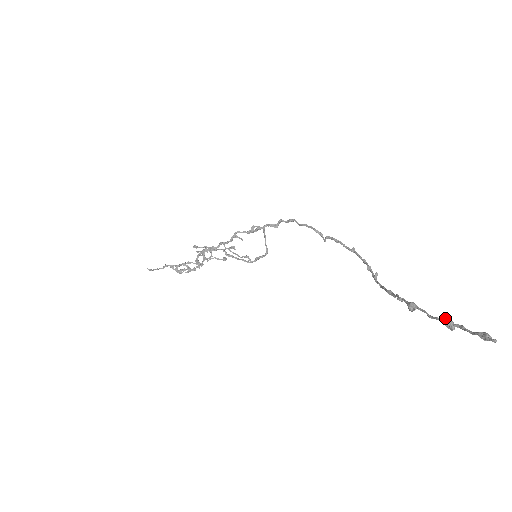
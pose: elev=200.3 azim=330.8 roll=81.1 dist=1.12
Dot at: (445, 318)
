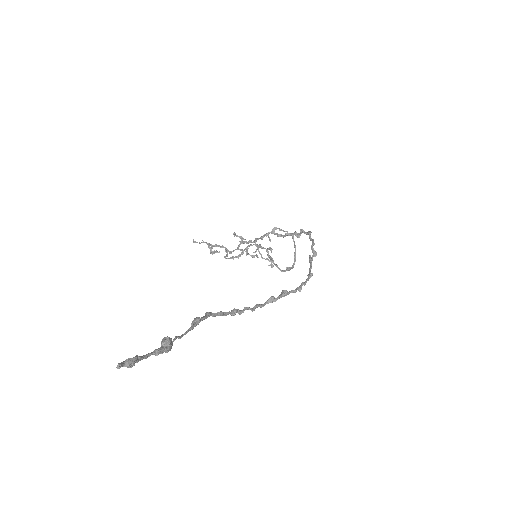
Dot at: (167, 336)
